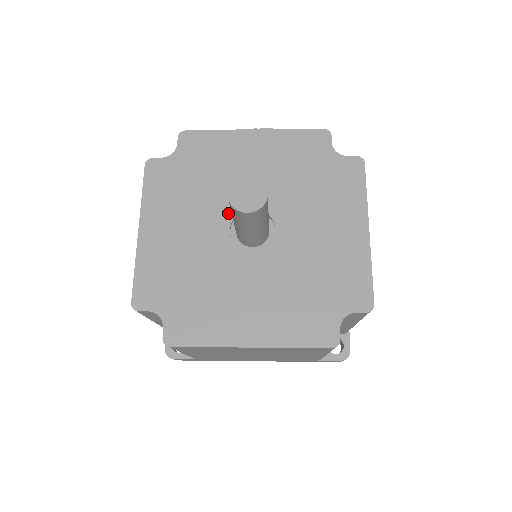
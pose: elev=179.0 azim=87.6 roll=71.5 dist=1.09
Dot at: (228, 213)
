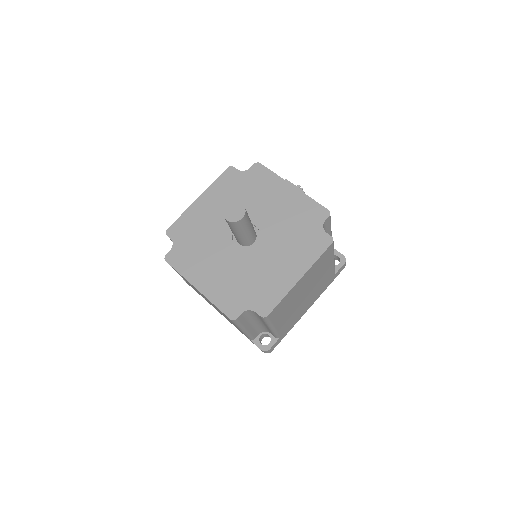
Dot at: occluded
